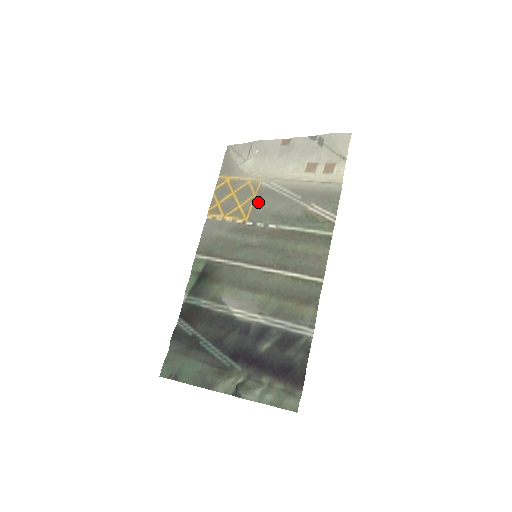
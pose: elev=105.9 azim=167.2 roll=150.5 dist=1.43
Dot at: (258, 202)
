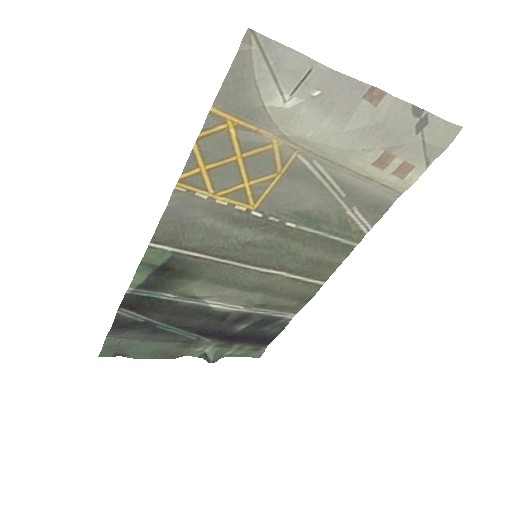
Dot at: (282, 188)
